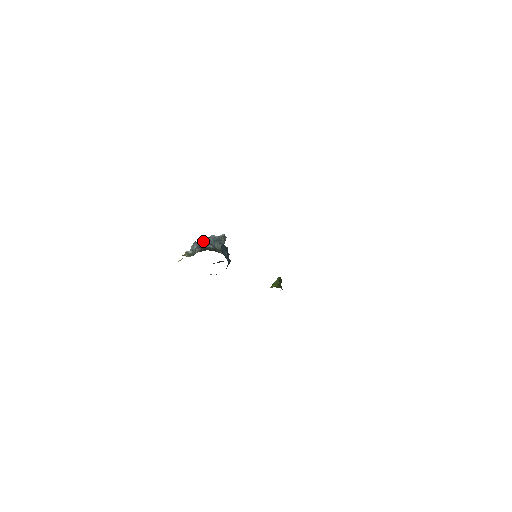
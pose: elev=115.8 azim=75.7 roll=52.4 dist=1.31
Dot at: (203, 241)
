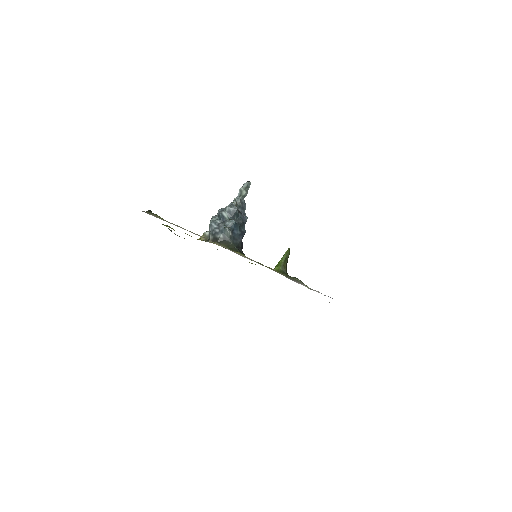
Dot at: (219, 217)
